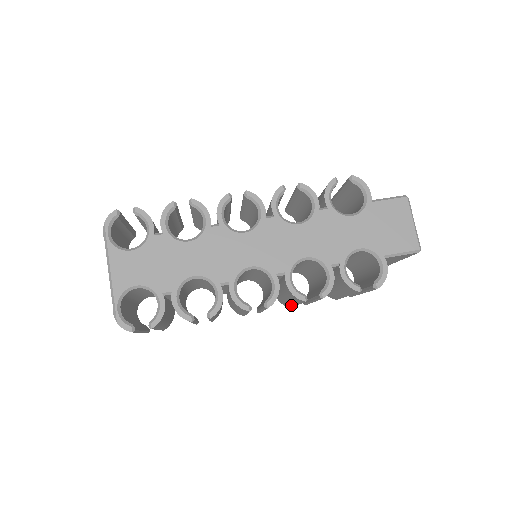
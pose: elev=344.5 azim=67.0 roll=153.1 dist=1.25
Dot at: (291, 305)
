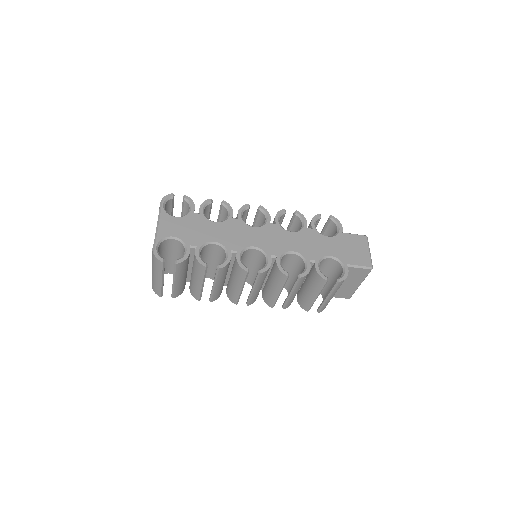
Dot at: (274, 298)
